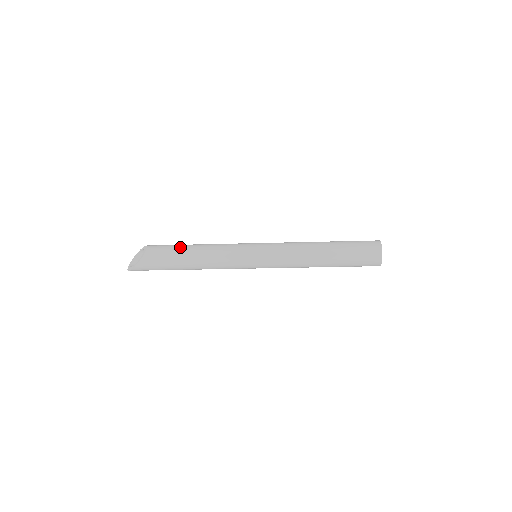
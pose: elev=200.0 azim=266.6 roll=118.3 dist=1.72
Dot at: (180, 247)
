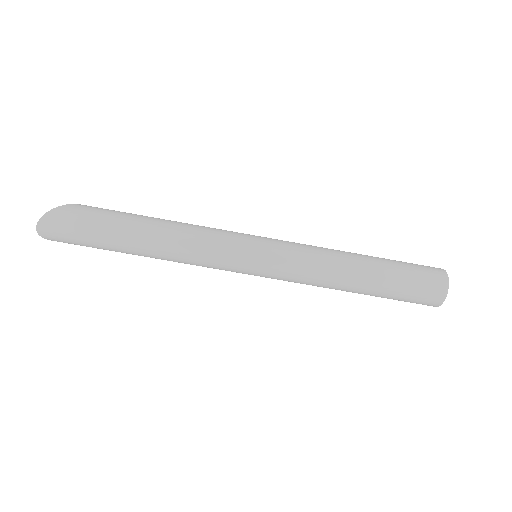
Dot at: occluded
